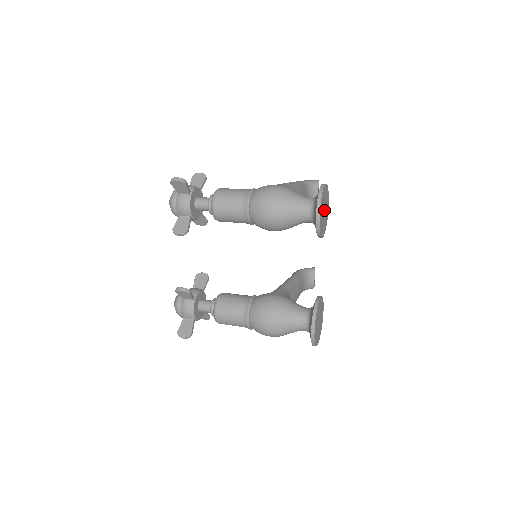
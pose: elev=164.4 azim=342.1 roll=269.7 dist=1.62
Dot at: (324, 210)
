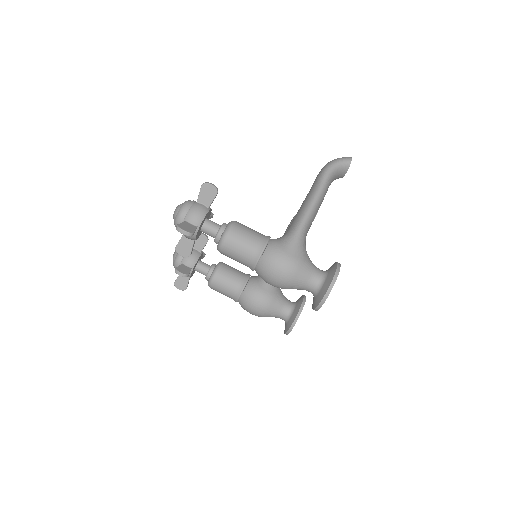
Dot at: occluded
